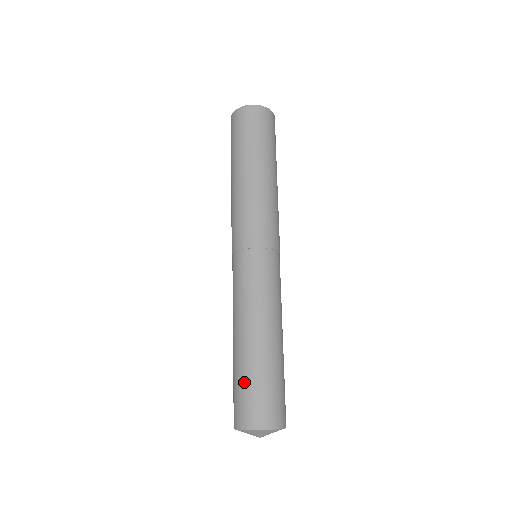
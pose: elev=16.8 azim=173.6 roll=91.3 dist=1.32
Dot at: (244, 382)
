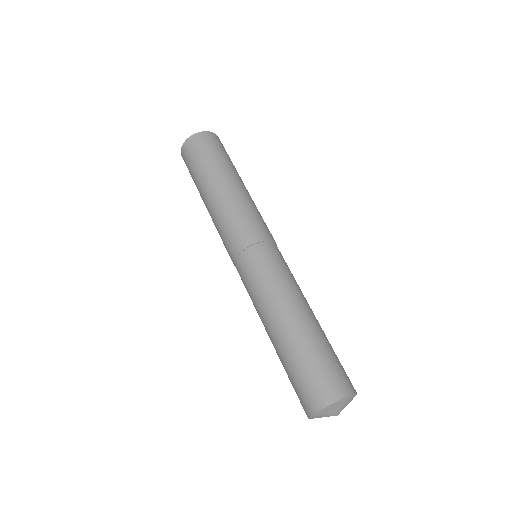
Dot at: (296, 367)
